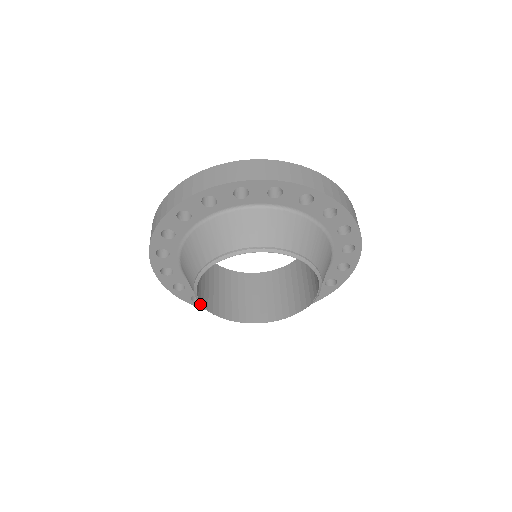
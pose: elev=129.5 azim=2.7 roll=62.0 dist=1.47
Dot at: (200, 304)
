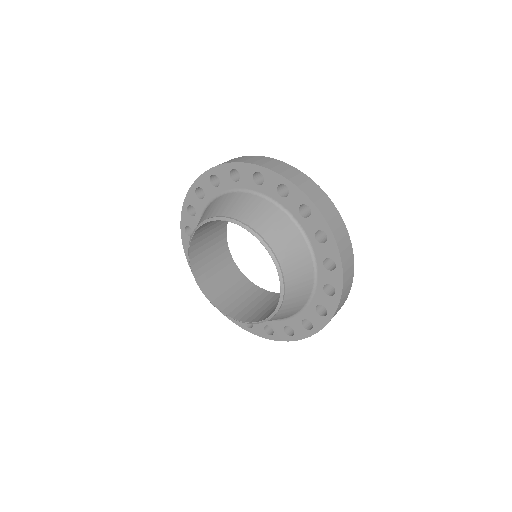
Dot at: (189, 262)
